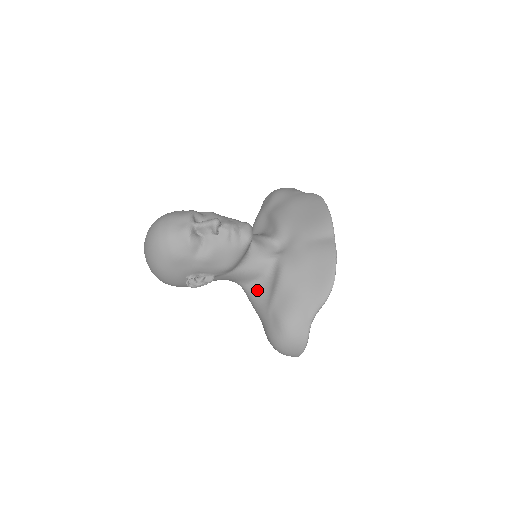
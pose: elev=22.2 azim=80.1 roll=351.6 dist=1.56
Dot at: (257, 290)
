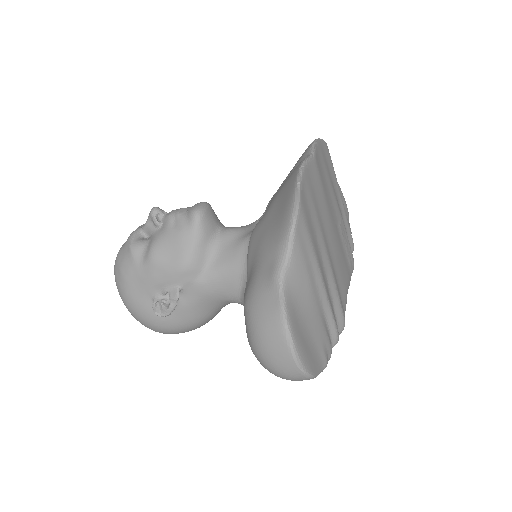
Dot at: occluded
